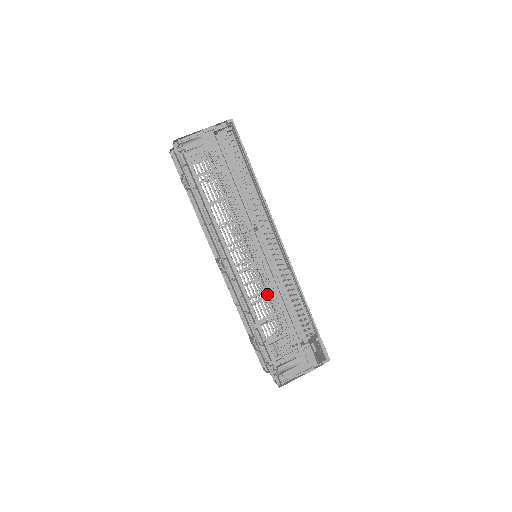
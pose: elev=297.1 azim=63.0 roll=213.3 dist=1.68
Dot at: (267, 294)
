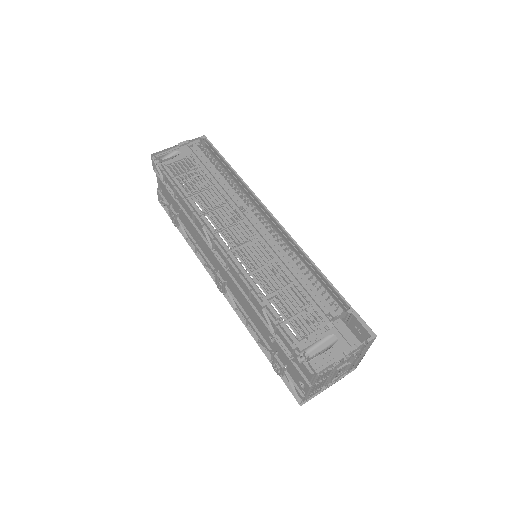
Dot at: occluded
